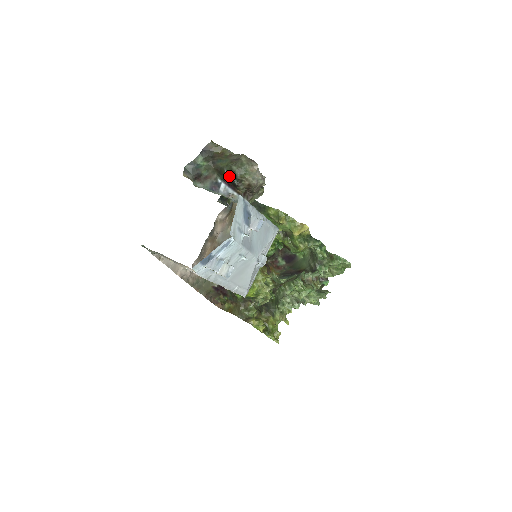
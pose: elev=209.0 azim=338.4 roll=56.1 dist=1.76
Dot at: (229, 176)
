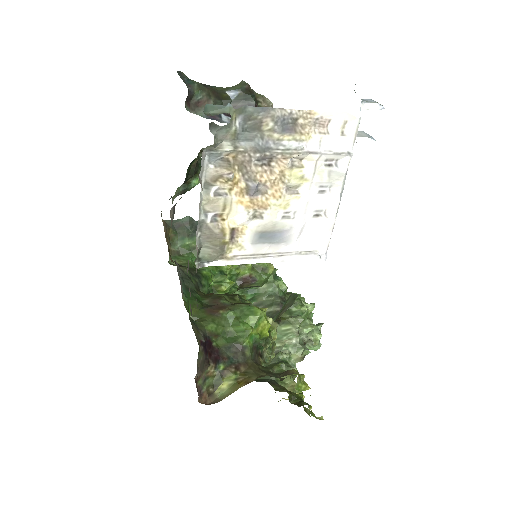
Dot at: (240, 95)
